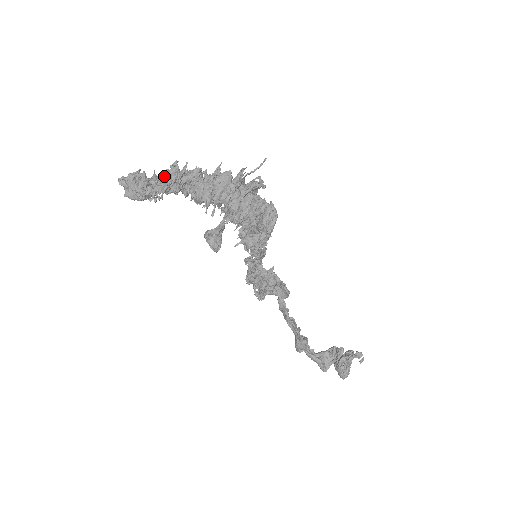
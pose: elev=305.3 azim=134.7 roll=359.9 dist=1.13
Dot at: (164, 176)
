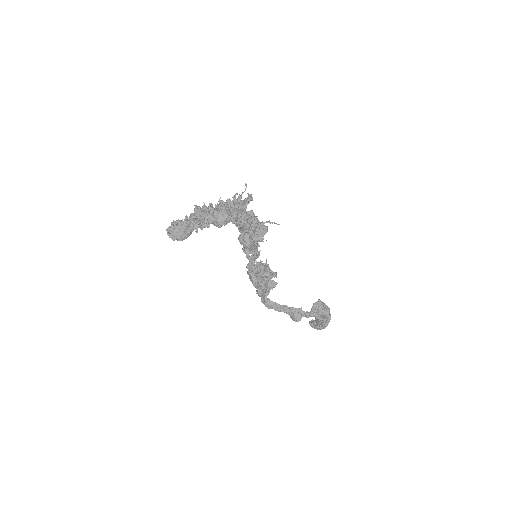
Dot at: occluded
